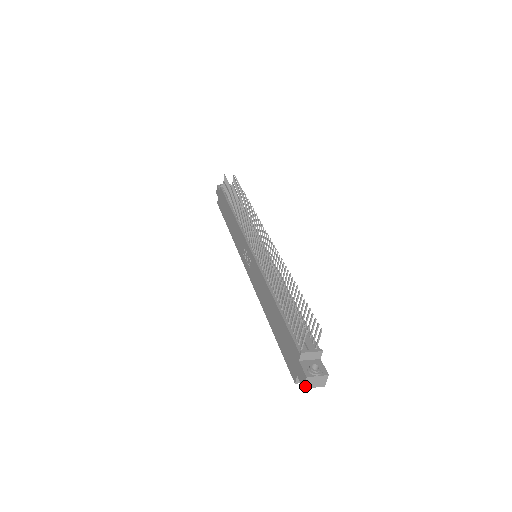
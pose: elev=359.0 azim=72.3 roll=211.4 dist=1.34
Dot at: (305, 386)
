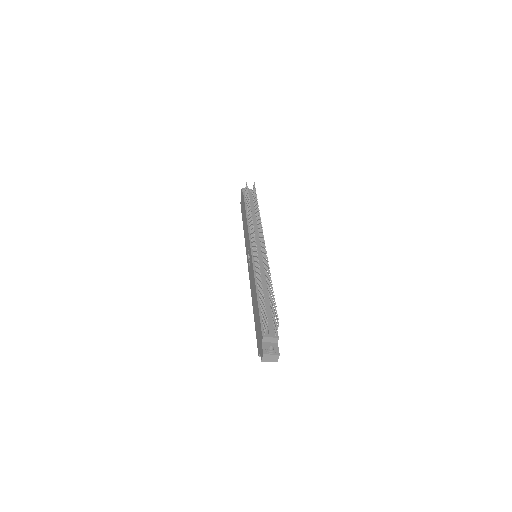
Dot at: (263, 360)
